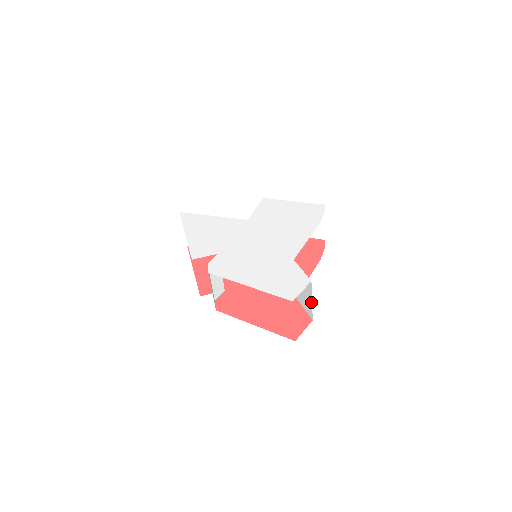
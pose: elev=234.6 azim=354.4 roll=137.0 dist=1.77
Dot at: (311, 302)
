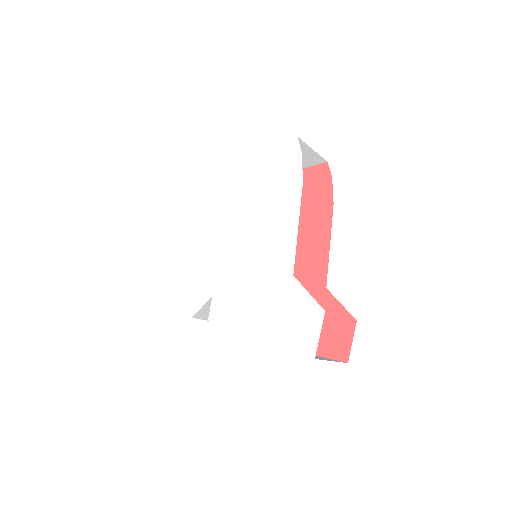
Dot at: occluded
